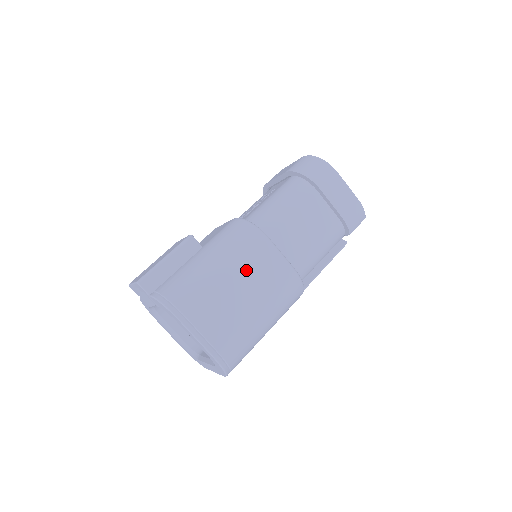
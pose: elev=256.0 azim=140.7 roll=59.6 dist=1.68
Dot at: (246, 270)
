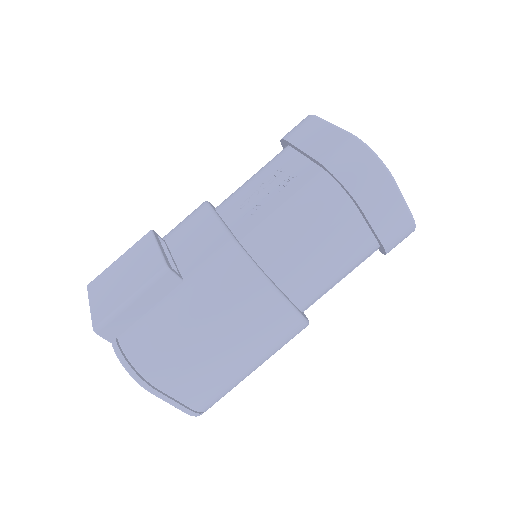
Dot at: (238, 329)
